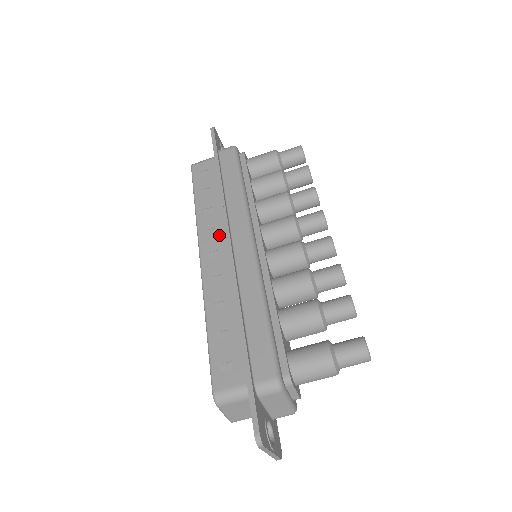
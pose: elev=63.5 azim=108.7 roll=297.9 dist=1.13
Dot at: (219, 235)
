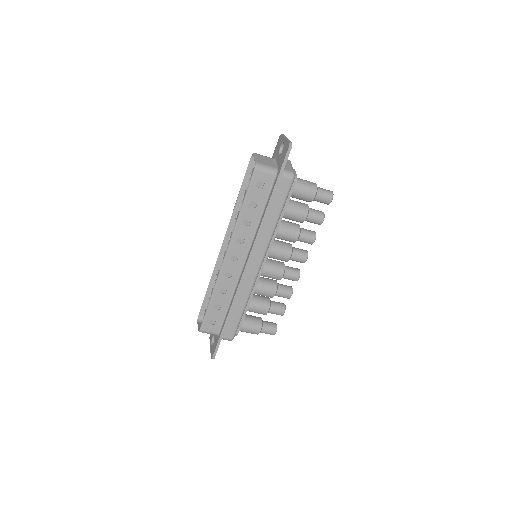
Dot at: (244, 247)
